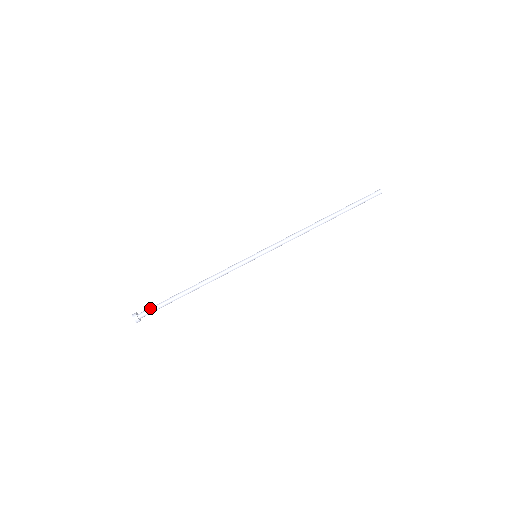
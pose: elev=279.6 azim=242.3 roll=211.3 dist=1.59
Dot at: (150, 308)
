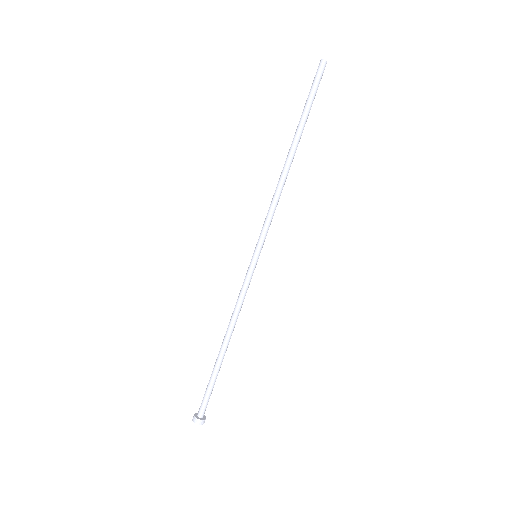
Dot at: occluded
